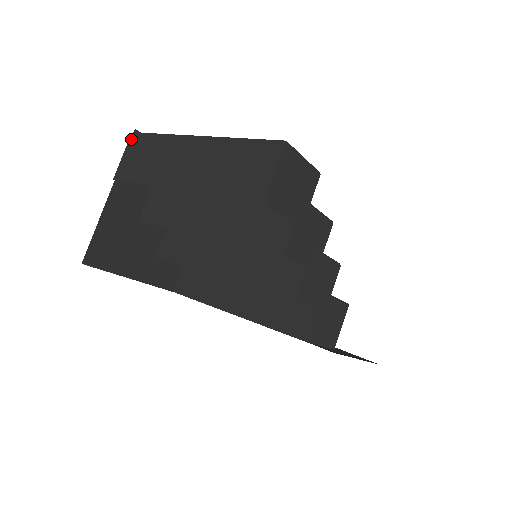
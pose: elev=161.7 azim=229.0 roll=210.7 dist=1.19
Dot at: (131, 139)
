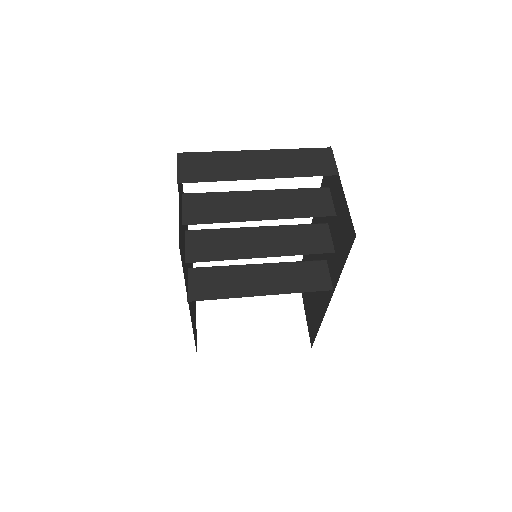
Dot at: (180, 156)
